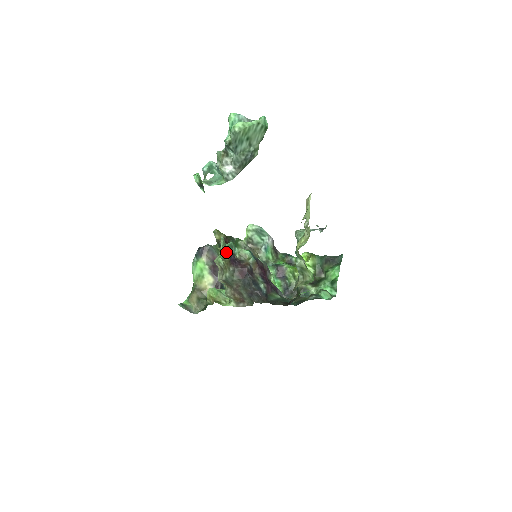
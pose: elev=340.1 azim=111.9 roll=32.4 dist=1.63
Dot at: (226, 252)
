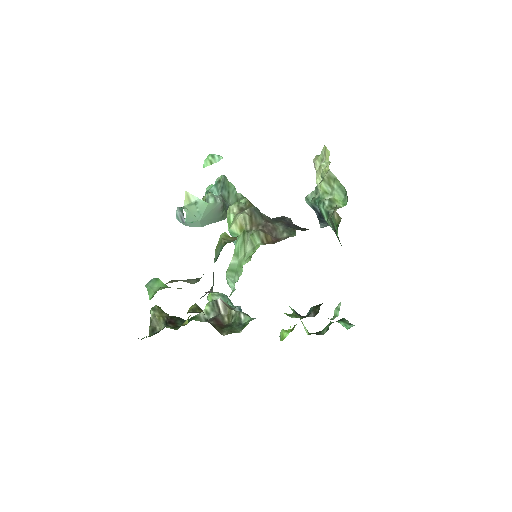
Dot at: occluded
